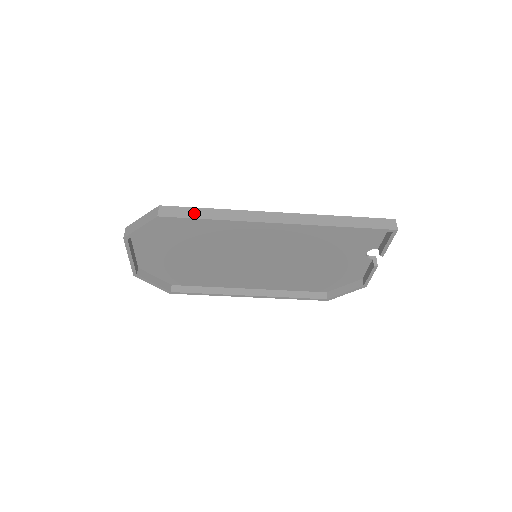
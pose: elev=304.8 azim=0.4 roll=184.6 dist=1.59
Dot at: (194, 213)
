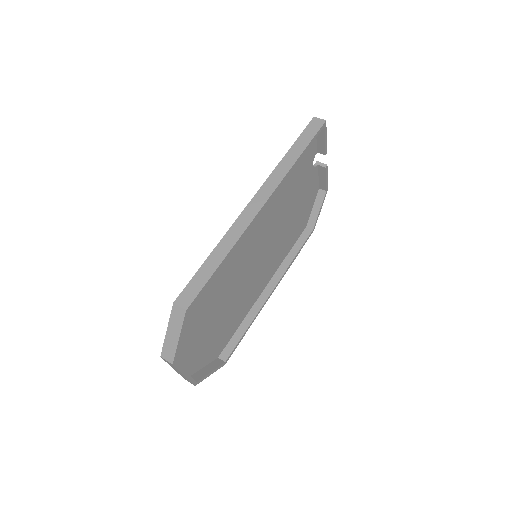
Dot at: (204, 274)
